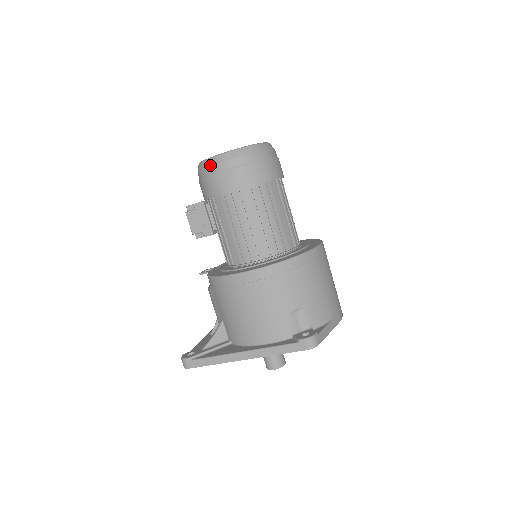
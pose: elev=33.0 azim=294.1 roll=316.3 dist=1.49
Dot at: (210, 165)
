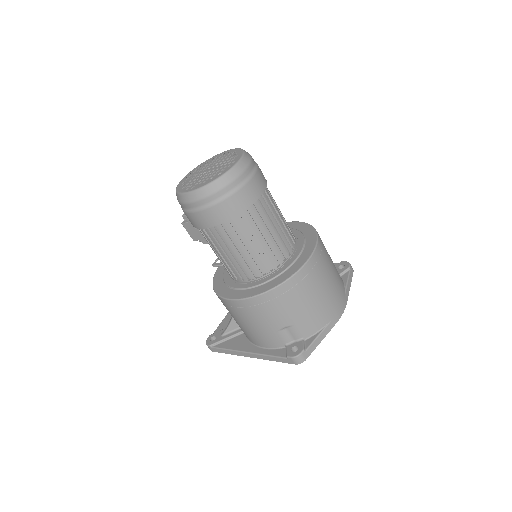
Dot at: (181, 202)
